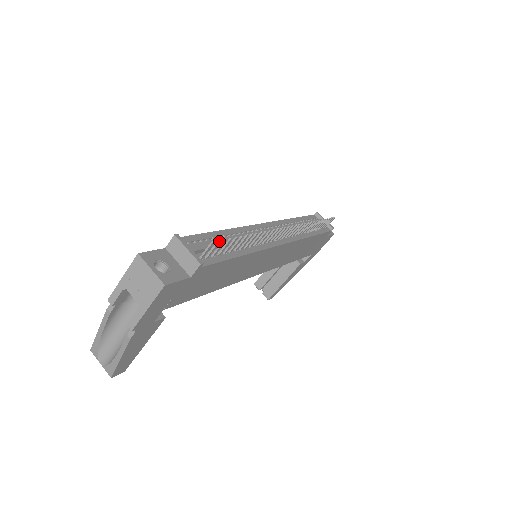
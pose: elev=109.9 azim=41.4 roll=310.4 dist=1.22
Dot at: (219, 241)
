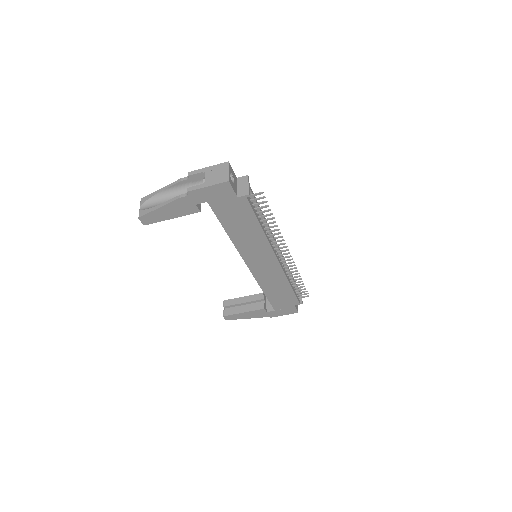
Dot at: (265, 197)
